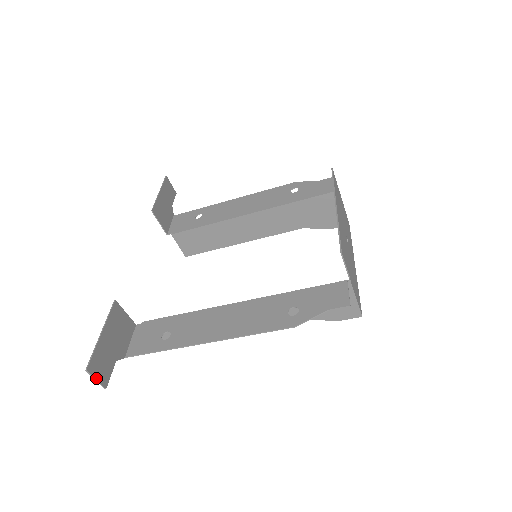
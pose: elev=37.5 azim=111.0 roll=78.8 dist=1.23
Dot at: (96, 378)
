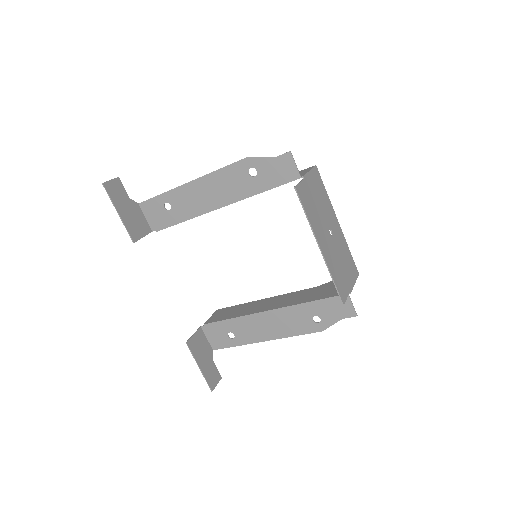
Dot at: (216, 384)
